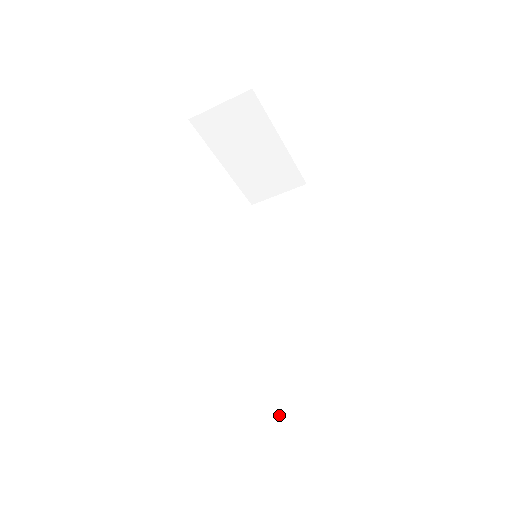
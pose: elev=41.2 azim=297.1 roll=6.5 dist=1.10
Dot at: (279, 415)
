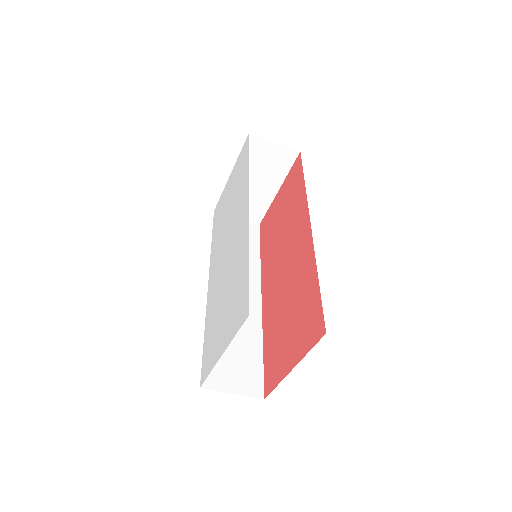
Dot at: (219, 373)
